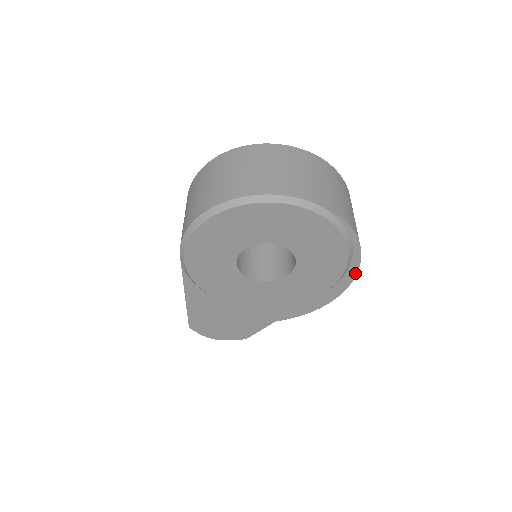
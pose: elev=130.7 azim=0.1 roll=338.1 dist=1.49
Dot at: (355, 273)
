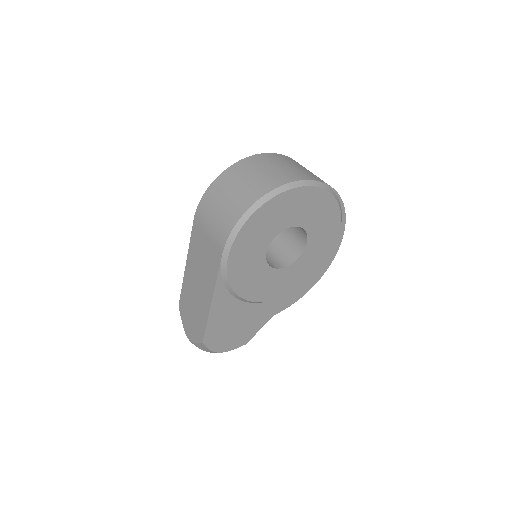
Dot at: (337, 250)
